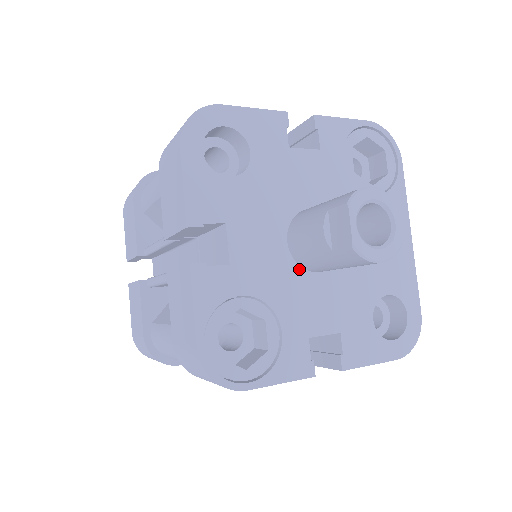
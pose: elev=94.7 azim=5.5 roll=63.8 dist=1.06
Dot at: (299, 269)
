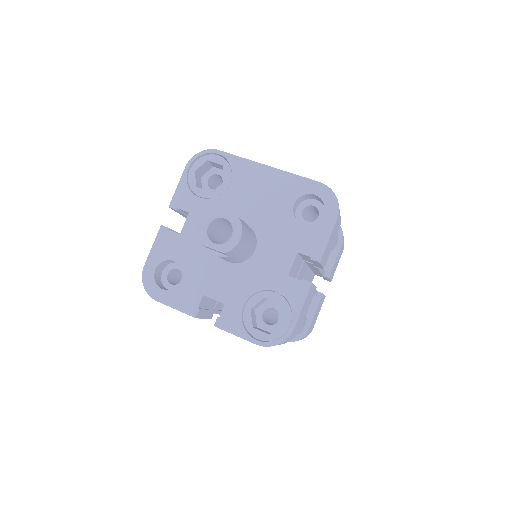
Dot at: (247, 262)
